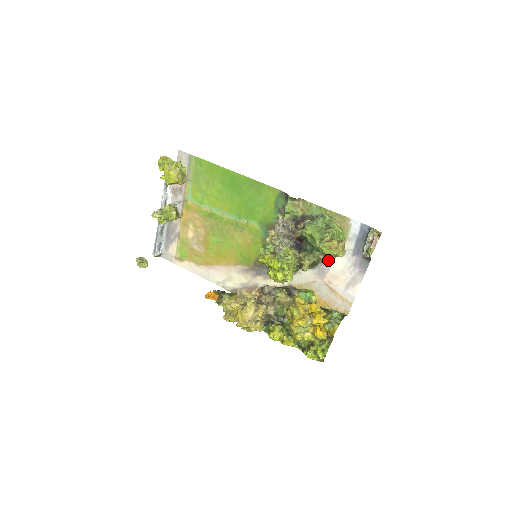
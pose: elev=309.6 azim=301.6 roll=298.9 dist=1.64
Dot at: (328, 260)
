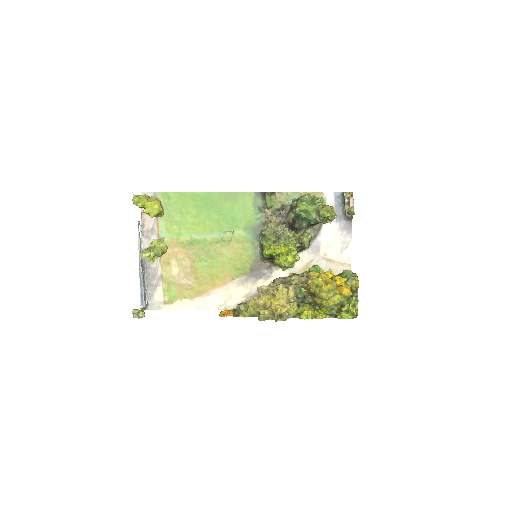
Dot at: (317, 236)
